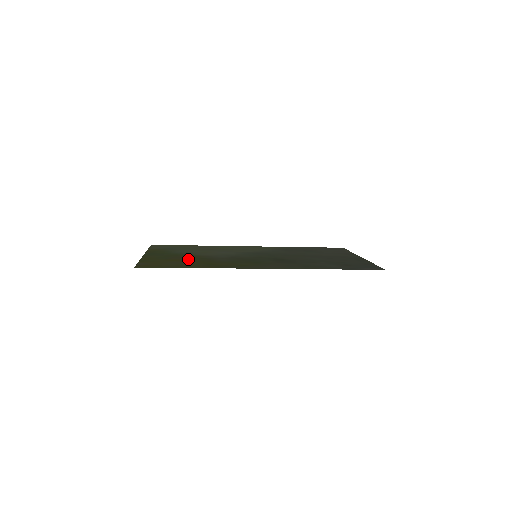
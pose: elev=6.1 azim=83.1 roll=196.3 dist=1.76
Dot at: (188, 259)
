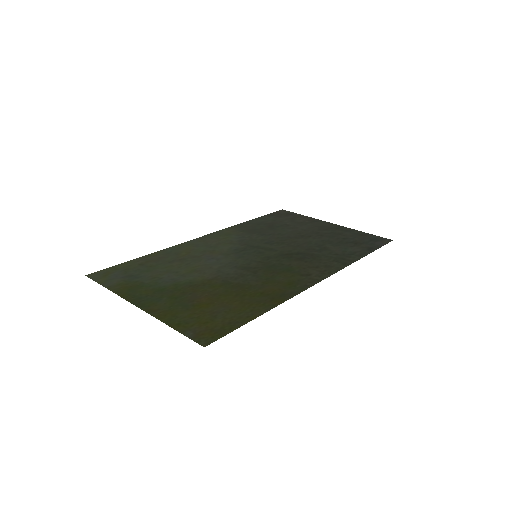
Dot at: (214, 294)
